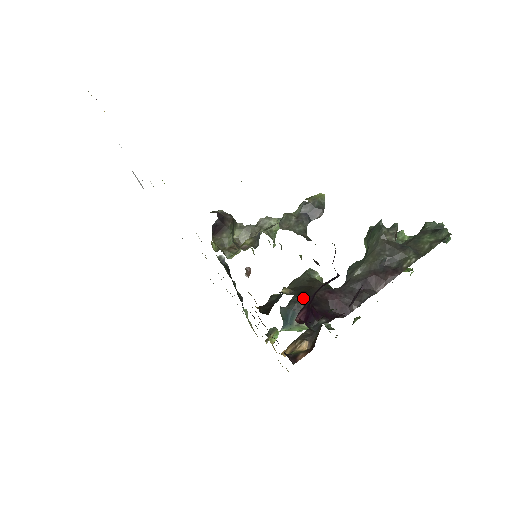
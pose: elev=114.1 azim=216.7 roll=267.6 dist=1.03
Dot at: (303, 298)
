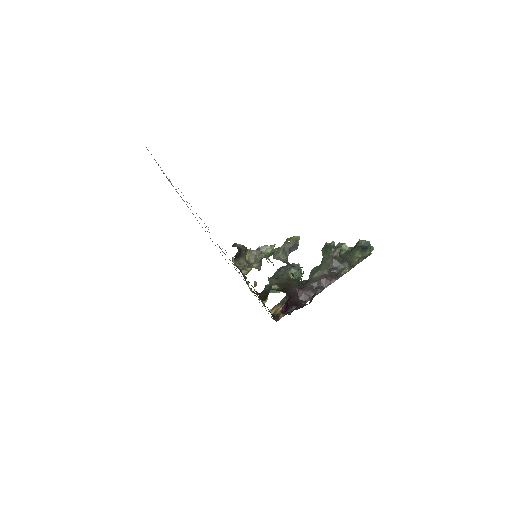
Dot at: occluded
